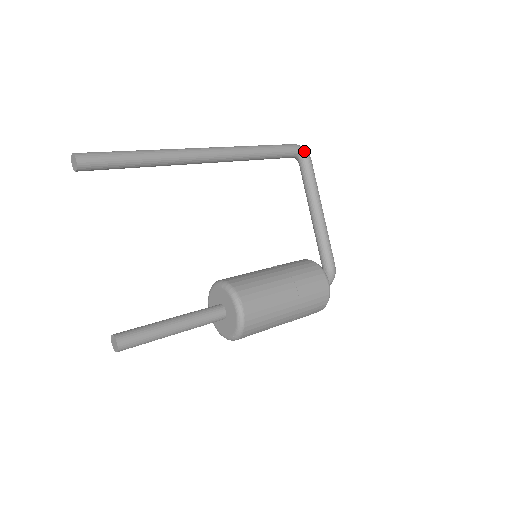
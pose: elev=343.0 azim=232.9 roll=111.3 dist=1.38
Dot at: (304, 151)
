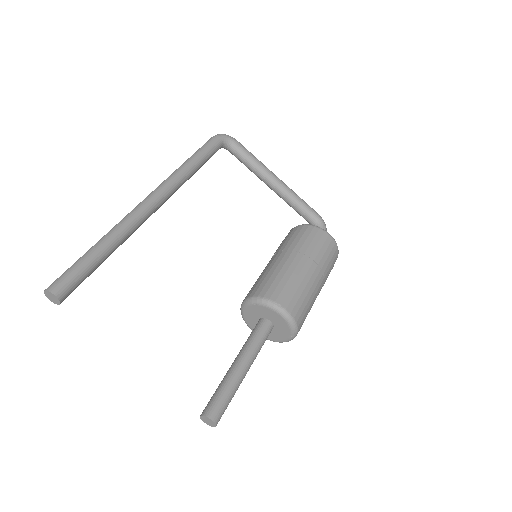
Dot at: (225, 137)
